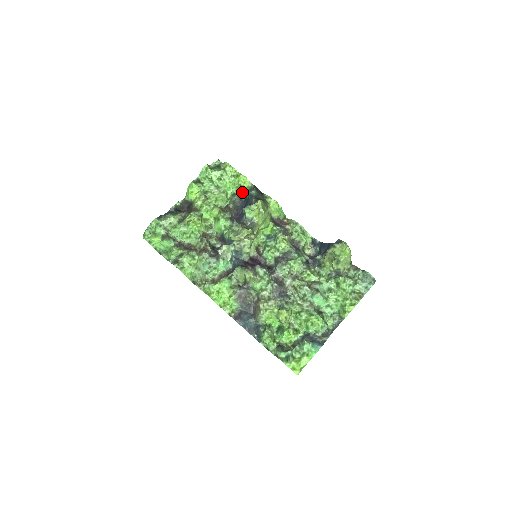
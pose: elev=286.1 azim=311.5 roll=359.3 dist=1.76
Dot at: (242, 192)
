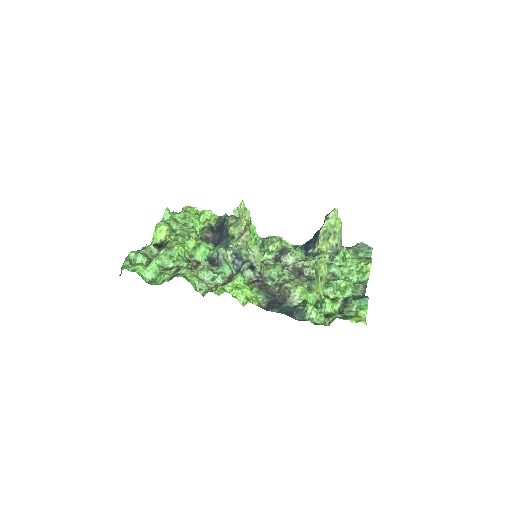
Dot at: (211, 223)
